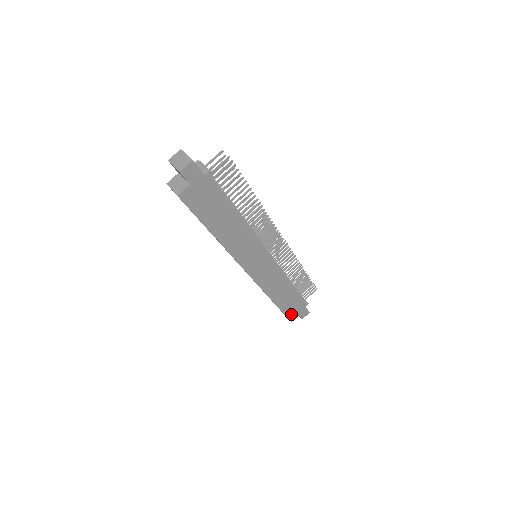
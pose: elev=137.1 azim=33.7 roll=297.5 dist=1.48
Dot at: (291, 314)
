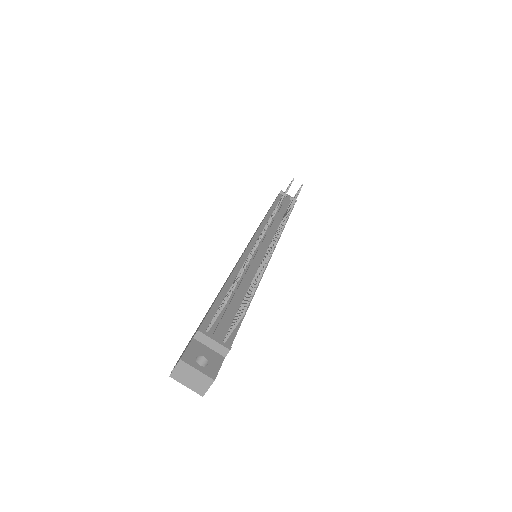
Dot at: occluded
